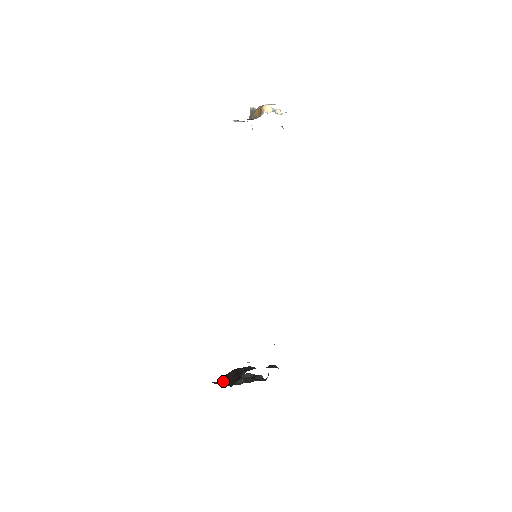
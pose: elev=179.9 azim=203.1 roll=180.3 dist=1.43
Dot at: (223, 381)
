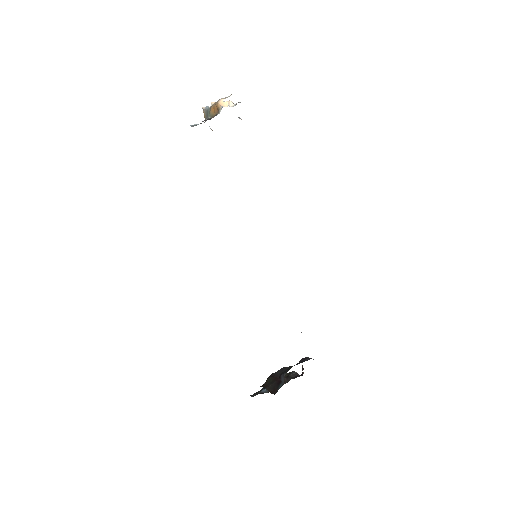
Dot at: (259, 391)
